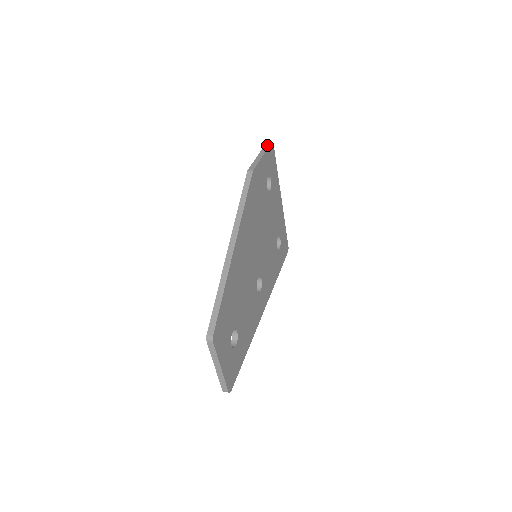
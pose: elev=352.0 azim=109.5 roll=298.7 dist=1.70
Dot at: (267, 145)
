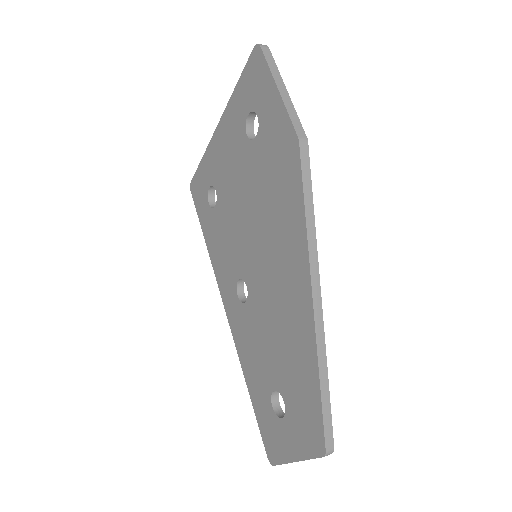
Dot at: (269, 56)
